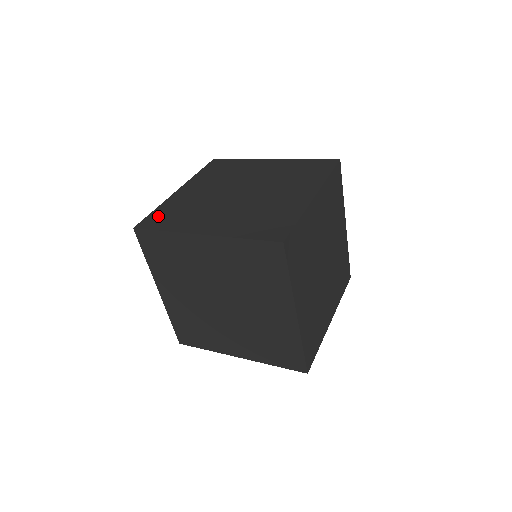
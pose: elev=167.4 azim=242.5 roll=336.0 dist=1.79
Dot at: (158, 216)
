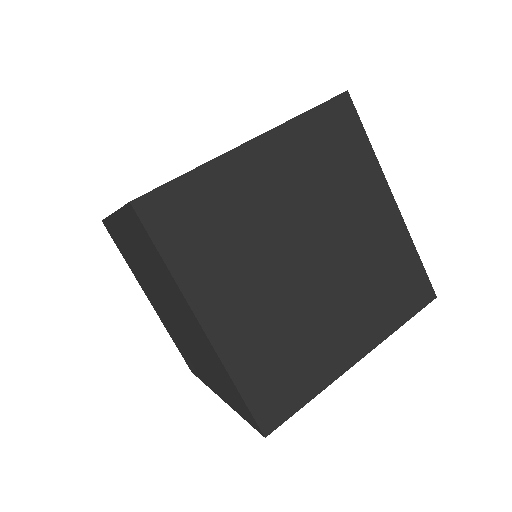
Dot at: occluded
